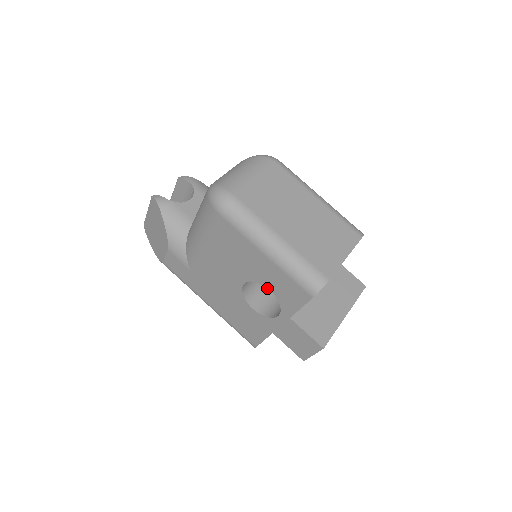
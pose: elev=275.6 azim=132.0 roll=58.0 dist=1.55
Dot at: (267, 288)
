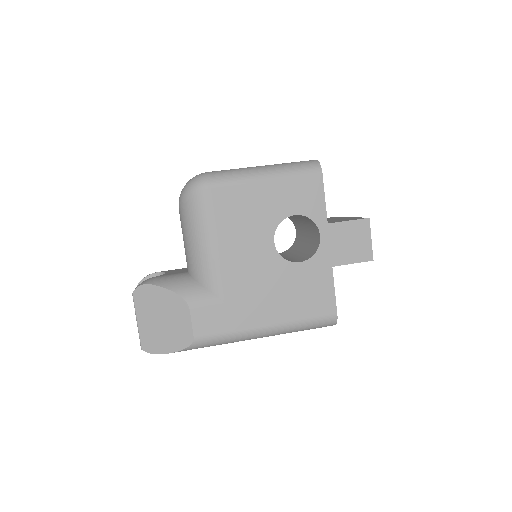
Dot at: (289, 259)
